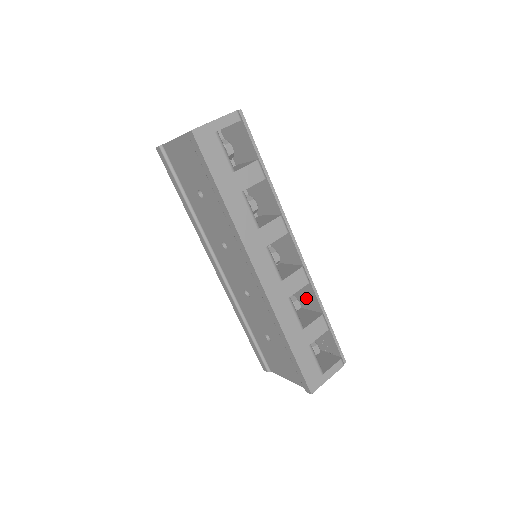
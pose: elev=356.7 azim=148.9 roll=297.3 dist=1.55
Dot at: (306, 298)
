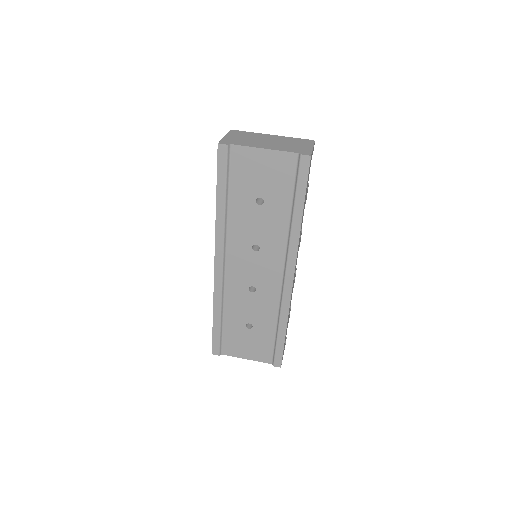
Dot at: occluded
